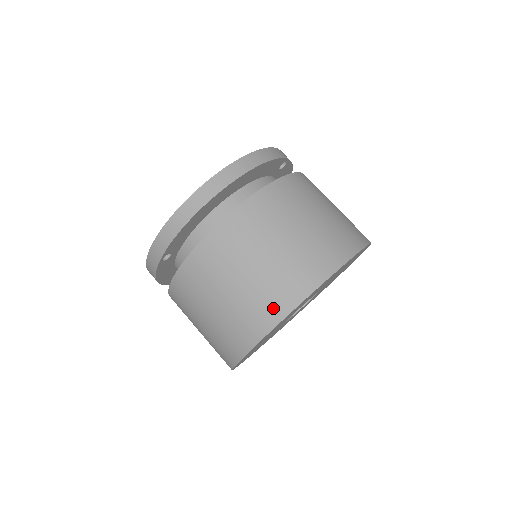
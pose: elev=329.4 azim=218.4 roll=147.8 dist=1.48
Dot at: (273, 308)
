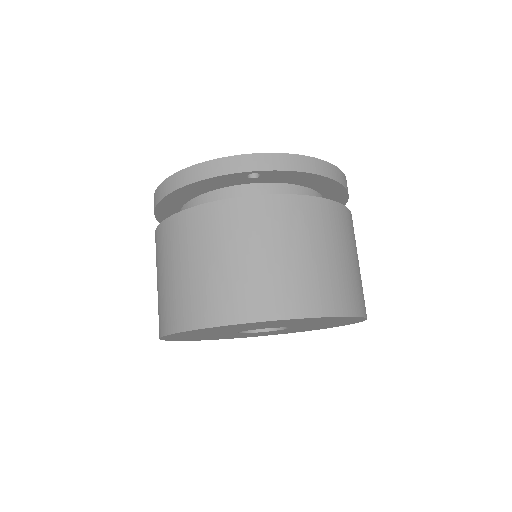
Dot at: (337, 300)
